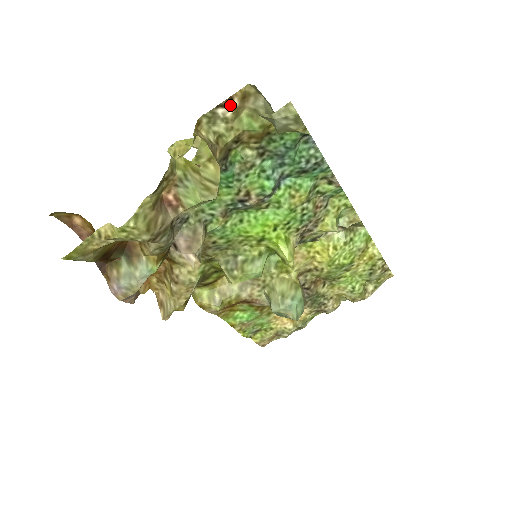
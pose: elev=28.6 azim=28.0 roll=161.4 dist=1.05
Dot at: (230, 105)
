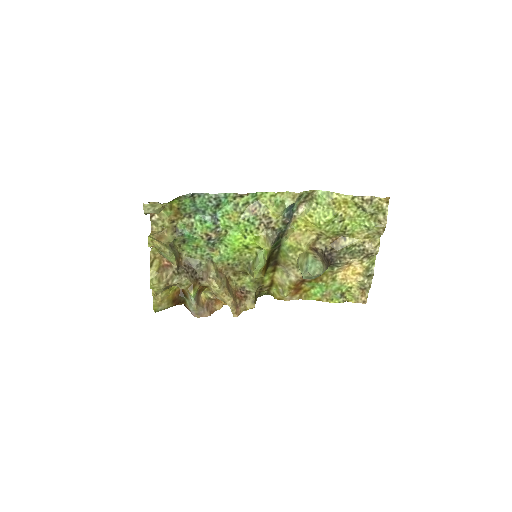
Dot at: (153, 214)
